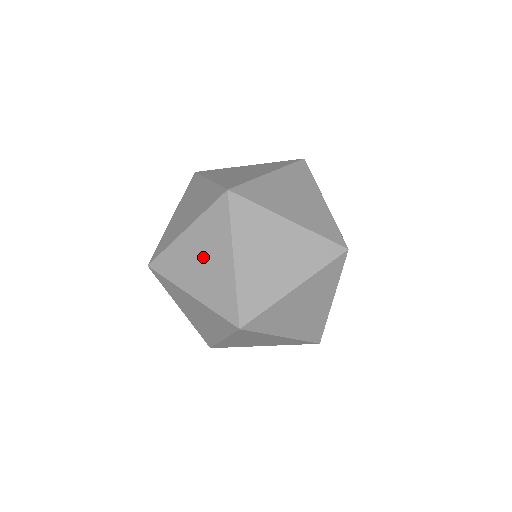
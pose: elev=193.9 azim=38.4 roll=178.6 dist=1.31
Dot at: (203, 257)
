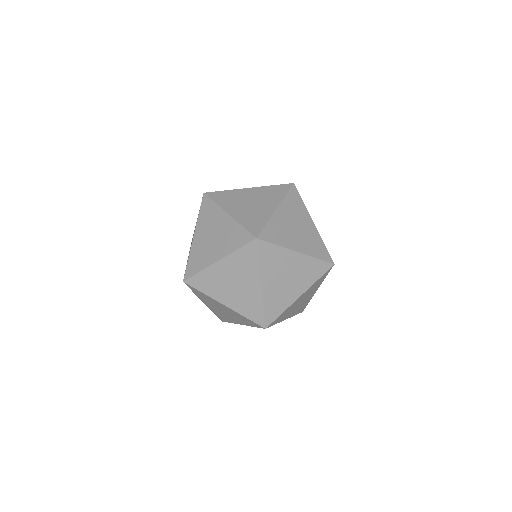
Dot at: occluded
